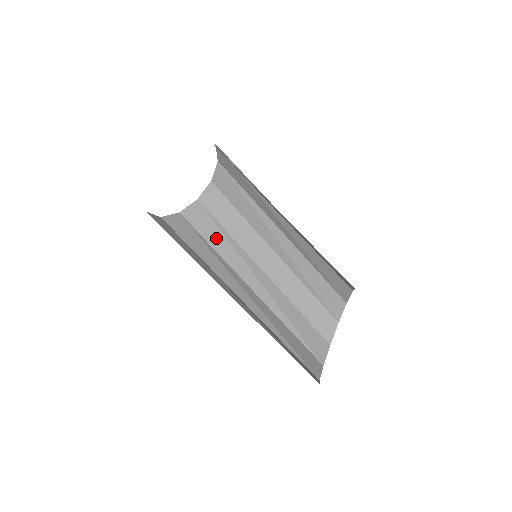
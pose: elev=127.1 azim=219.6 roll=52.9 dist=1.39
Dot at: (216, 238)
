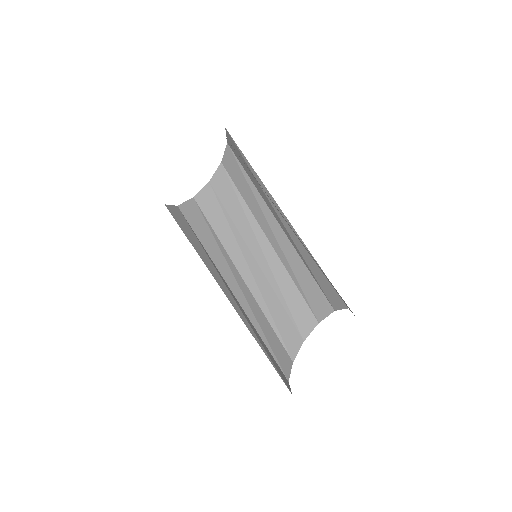
Dot at: (195, 242)
